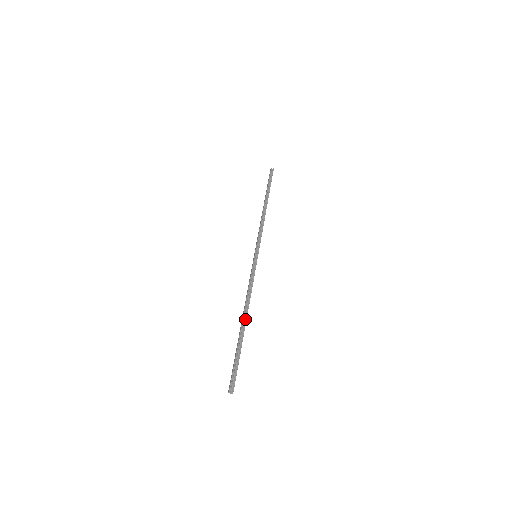
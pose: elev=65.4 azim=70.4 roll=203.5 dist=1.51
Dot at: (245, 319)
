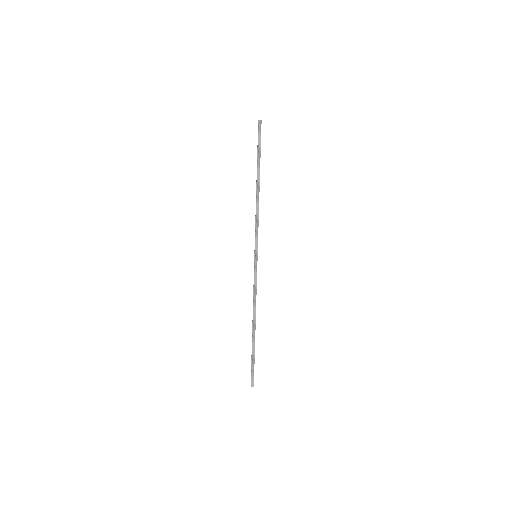
Dot at: (254, 326)
